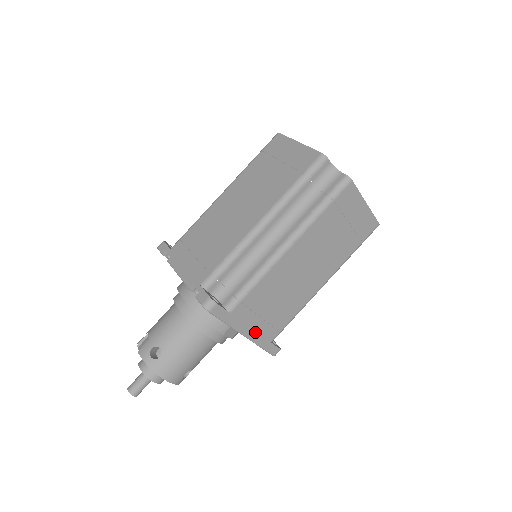
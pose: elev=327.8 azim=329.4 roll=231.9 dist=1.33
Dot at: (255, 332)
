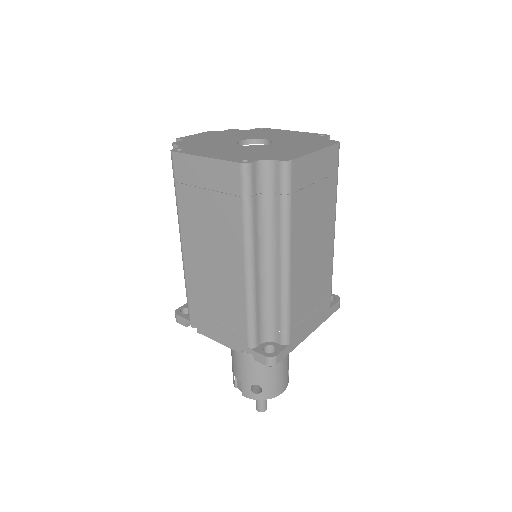
Dot at: (315, 322)
